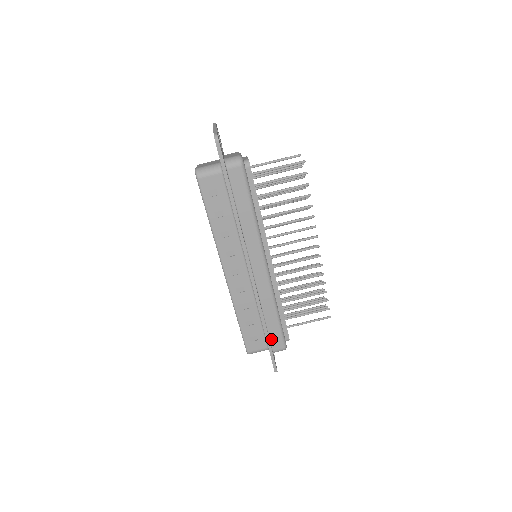
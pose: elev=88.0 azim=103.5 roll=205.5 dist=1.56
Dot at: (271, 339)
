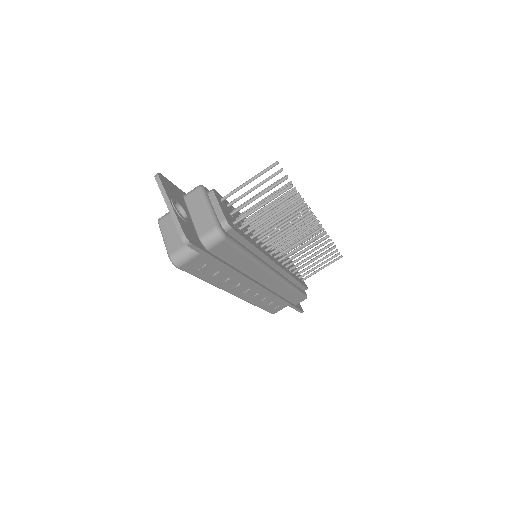
Dot at: (292, 302)
